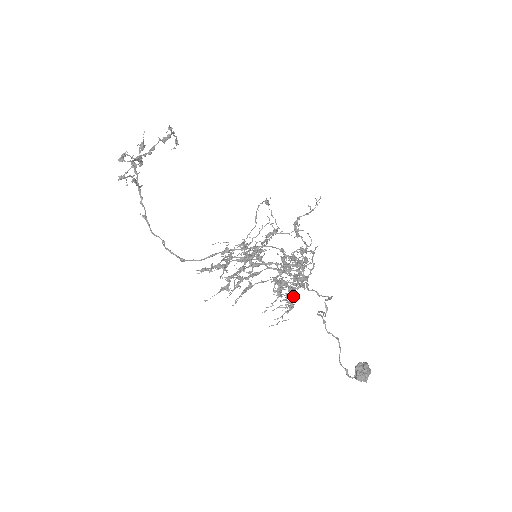
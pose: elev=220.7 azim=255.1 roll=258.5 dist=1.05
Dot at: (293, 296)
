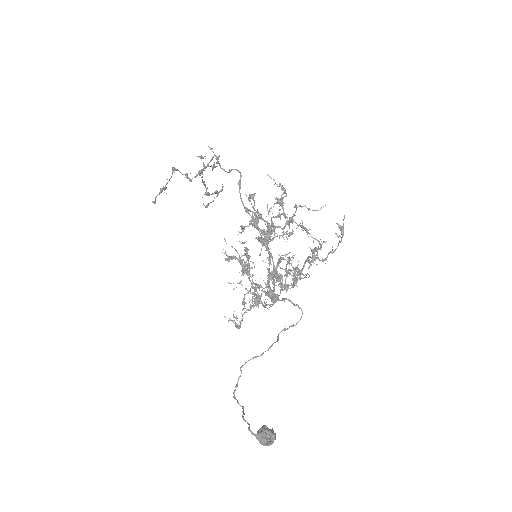
Dot at: occluded
